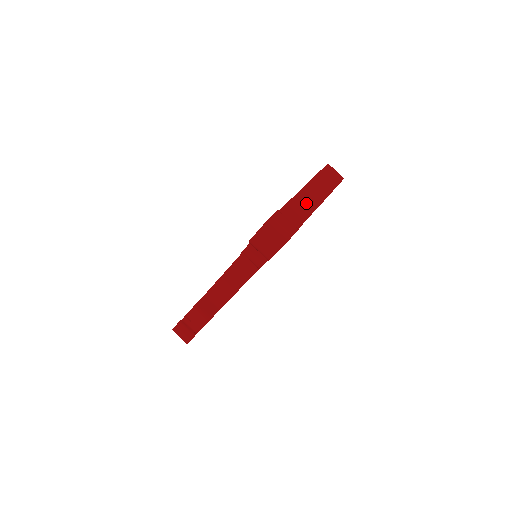
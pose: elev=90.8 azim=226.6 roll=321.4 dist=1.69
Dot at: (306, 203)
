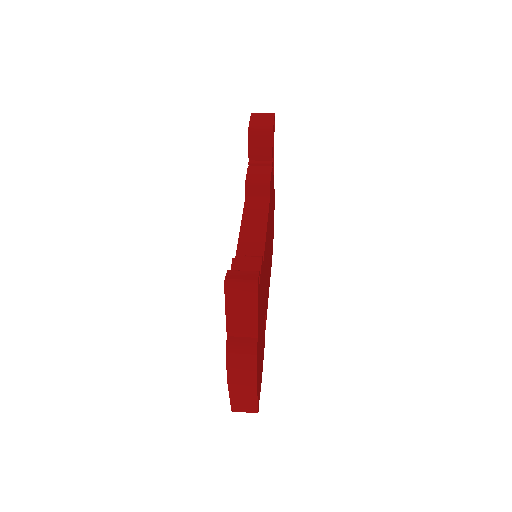
Dot at: occluded
